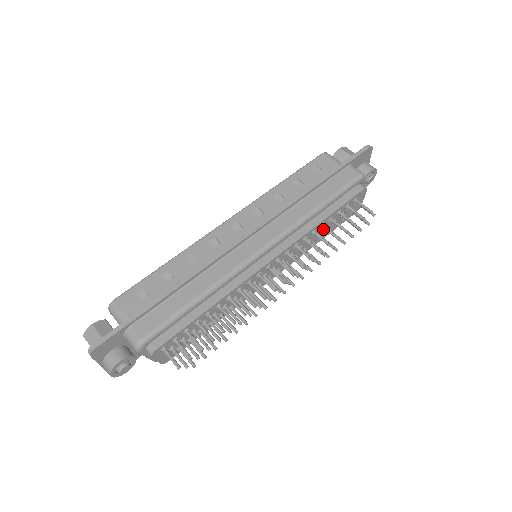
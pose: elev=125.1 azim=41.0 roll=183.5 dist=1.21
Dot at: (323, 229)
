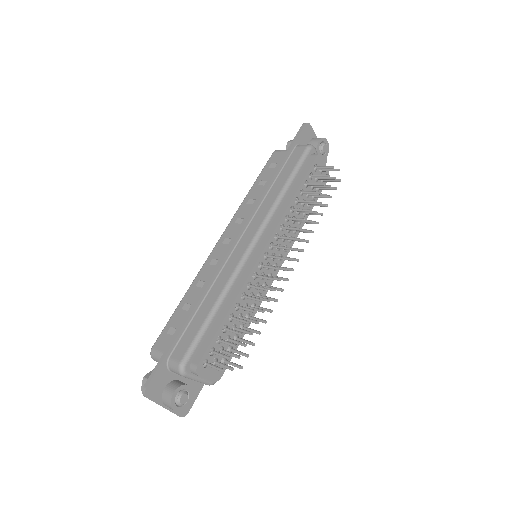
Dot at: (301, 205)
